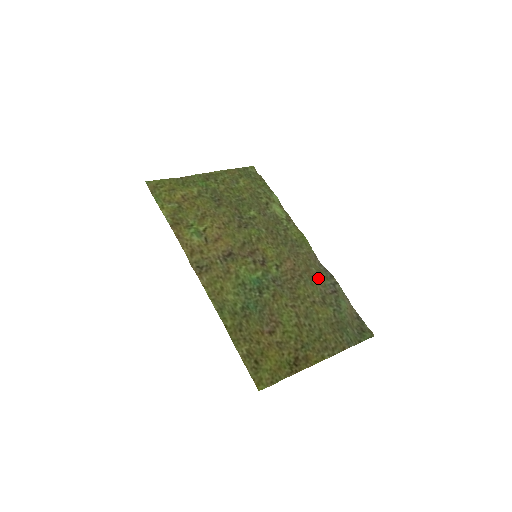
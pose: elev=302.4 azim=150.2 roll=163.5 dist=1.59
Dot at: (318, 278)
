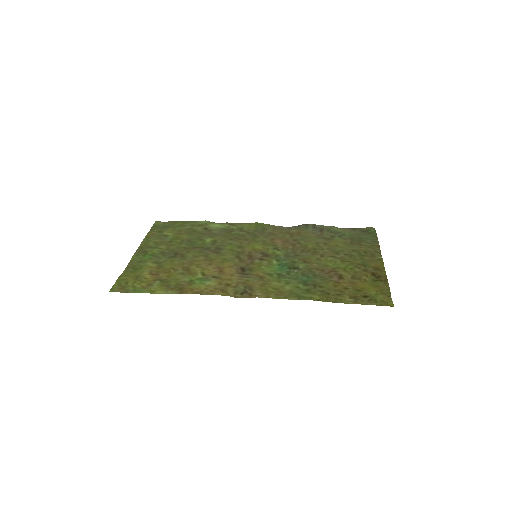
Dot at: (303, 232)
